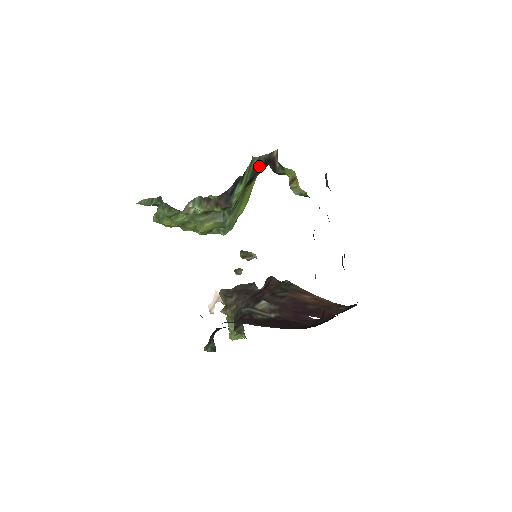
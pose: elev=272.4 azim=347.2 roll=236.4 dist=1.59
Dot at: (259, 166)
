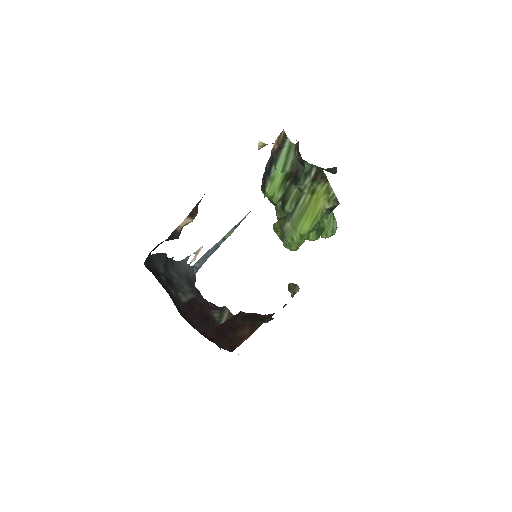
Dot at: (301, 160)
